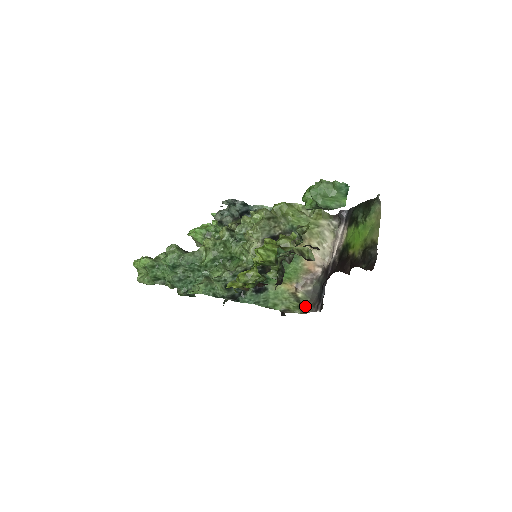
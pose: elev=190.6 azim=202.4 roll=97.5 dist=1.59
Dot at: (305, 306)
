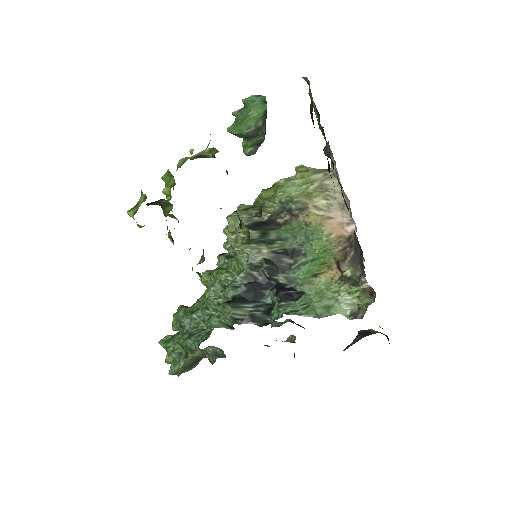
Dot at: (358, 278)
